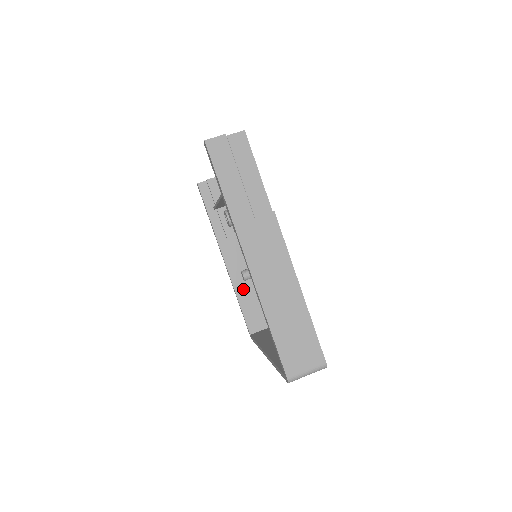
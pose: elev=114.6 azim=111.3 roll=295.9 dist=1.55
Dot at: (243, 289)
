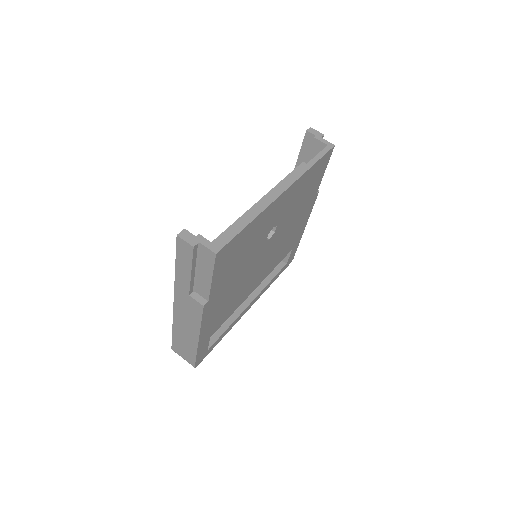
Dot at: occluded
